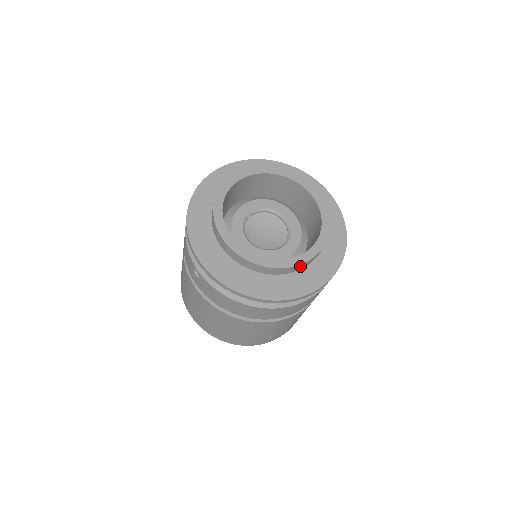
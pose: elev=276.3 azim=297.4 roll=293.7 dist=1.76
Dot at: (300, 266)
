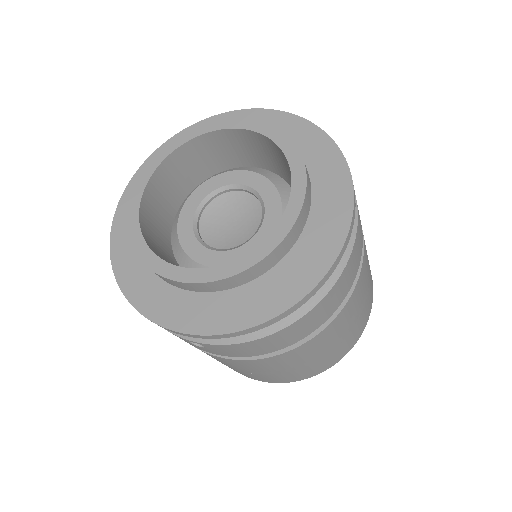
Dot at: (299, 221)
